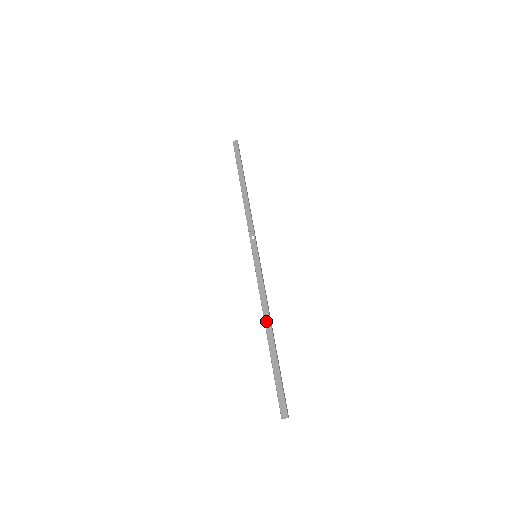
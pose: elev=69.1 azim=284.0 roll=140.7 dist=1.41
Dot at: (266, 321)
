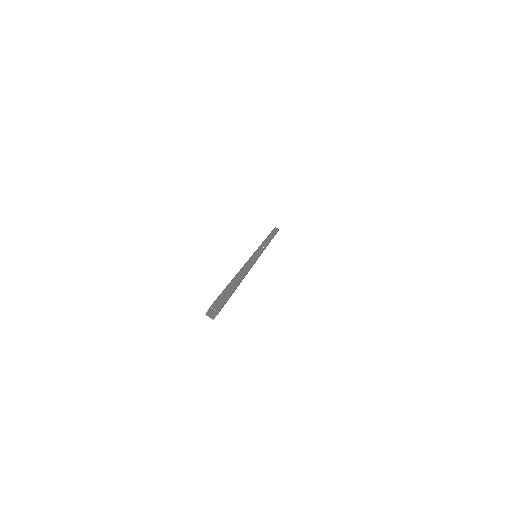
Dot at: (242, 271)
